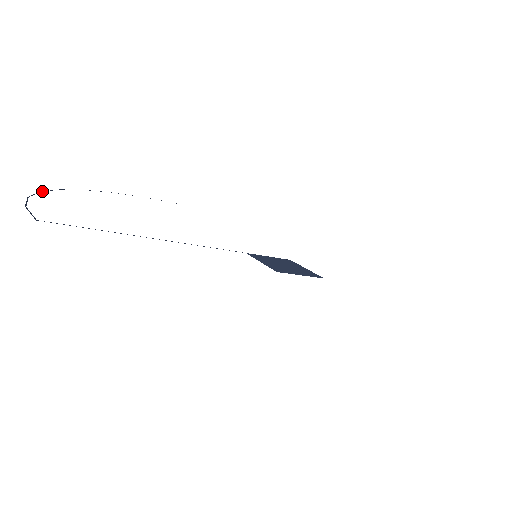
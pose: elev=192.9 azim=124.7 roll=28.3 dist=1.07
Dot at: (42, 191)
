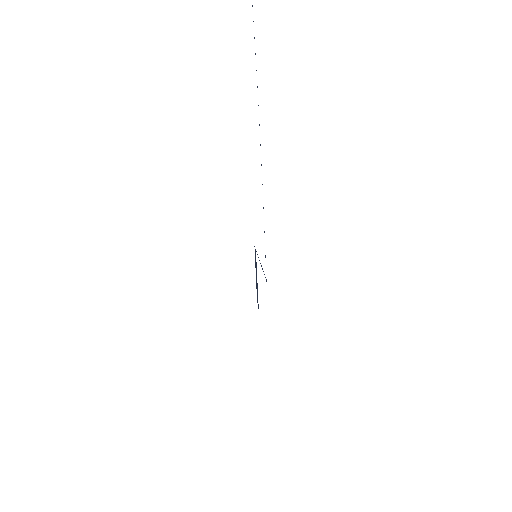
Dot at: occluded
